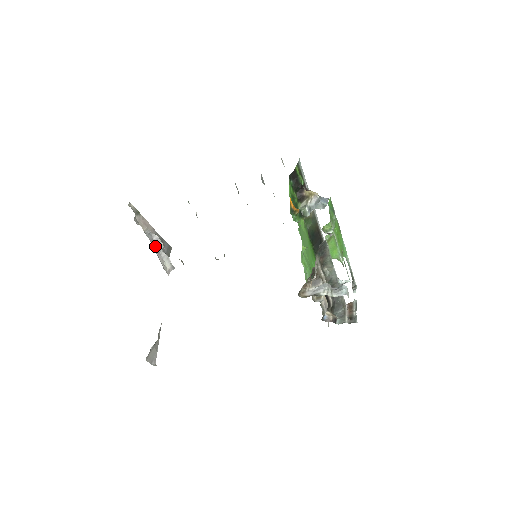
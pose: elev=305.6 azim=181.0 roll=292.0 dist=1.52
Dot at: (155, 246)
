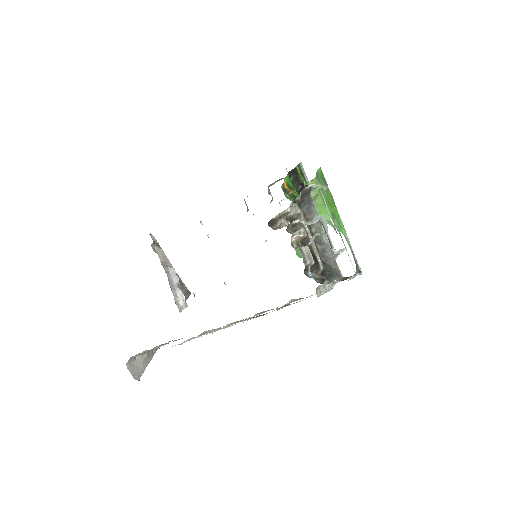
Dot at: (170, 279)
